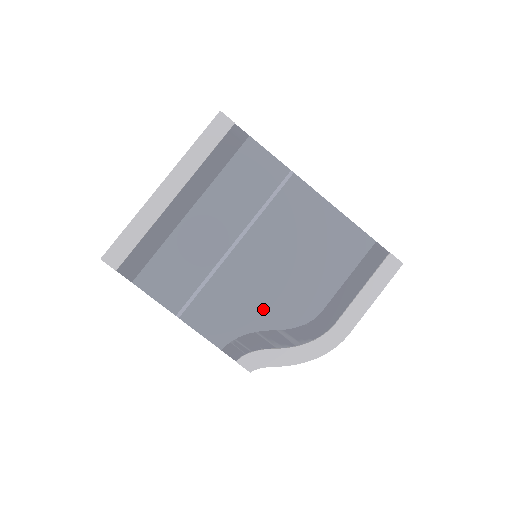
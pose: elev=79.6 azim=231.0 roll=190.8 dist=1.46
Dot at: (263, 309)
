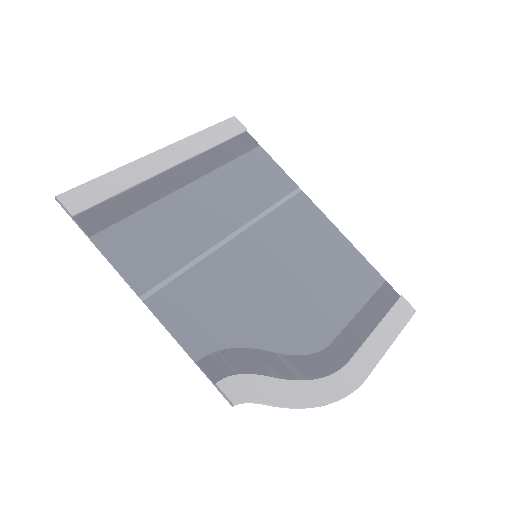
Dot at: (259, 320)
